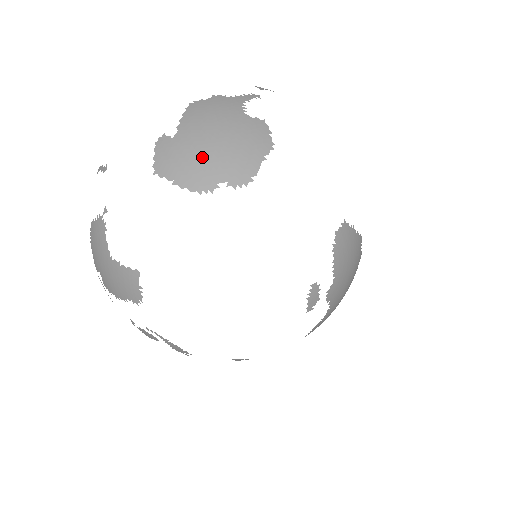
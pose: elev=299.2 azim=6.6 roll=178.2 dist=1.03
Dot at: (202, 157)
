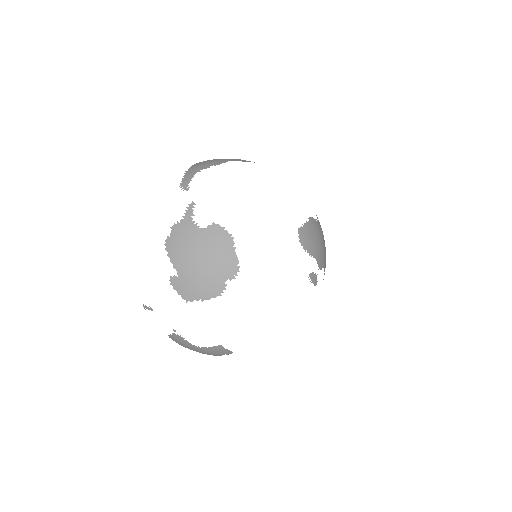
Dot at: (204, 276)
